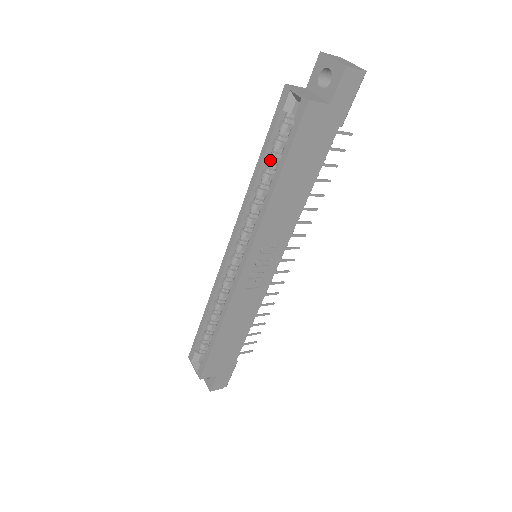
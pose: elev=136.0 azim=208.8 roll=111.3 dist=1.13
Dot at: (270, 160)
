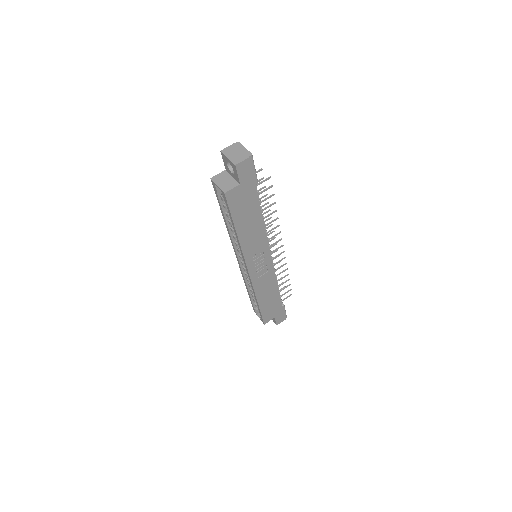
Dot at: (228, 216)
